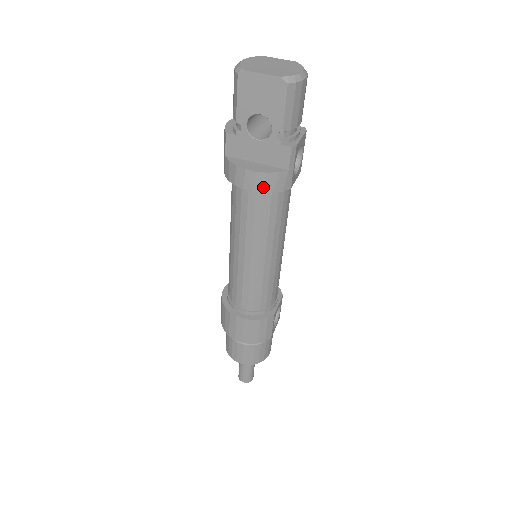
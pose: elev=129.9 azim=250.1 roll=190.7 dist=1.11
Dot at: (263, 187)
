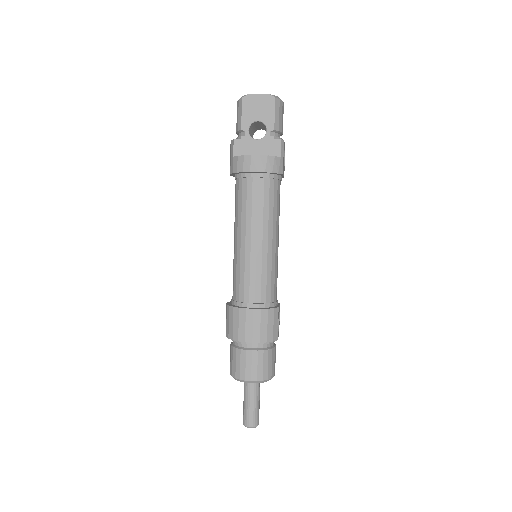
Dot at: (265, 167)
